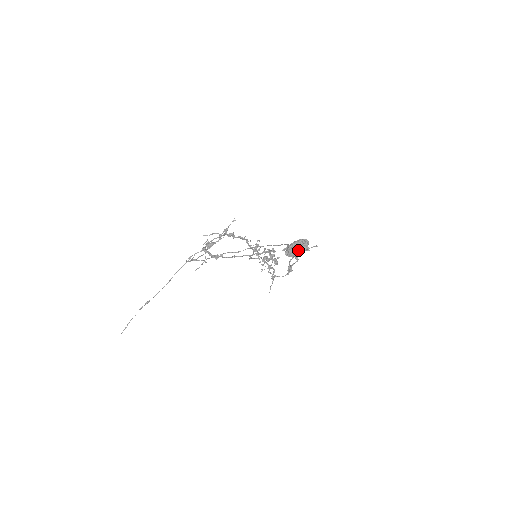
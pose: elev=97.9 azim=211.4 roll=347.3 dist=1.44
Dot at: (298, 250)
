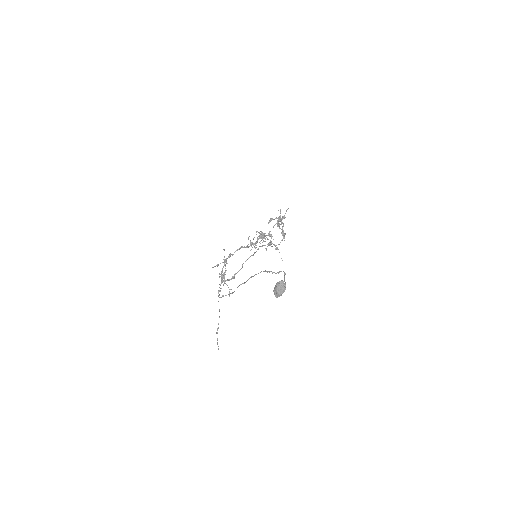
Dot at: (281, 292)
